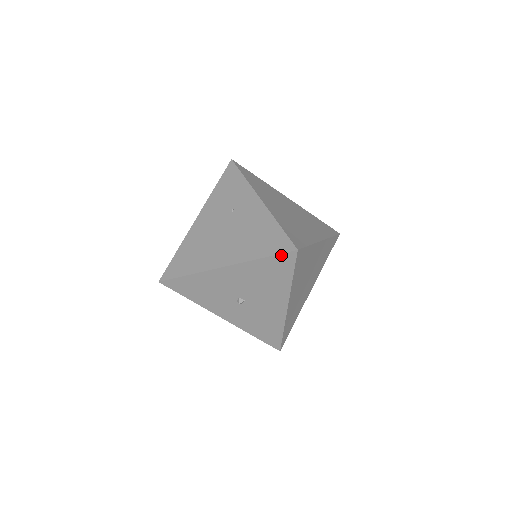
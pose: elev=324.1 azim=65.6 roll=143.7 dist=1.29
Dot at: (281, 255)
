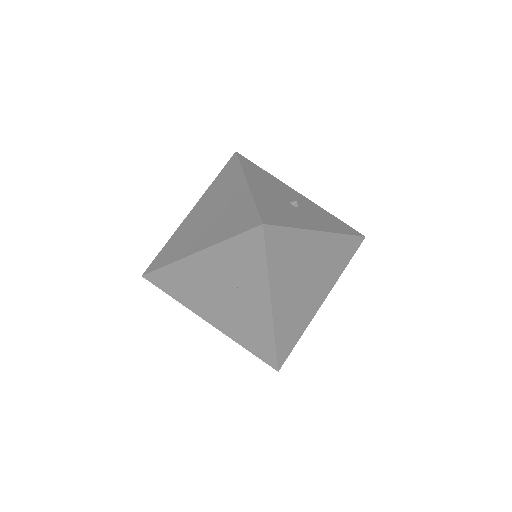
Dot at: (263, 360)
